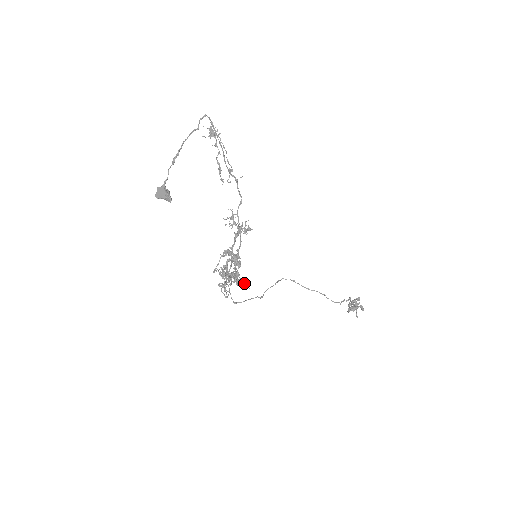
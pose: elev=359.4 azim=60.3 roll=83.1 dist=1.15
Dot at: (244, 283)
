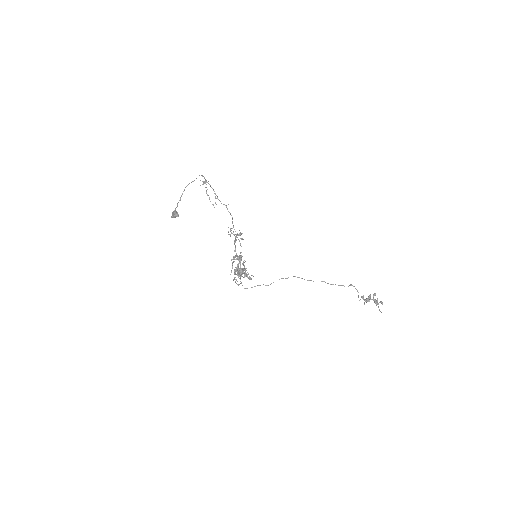
Dot at: (251, 275)
